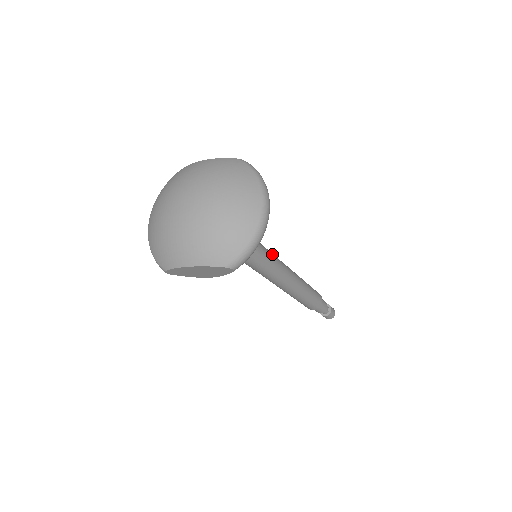
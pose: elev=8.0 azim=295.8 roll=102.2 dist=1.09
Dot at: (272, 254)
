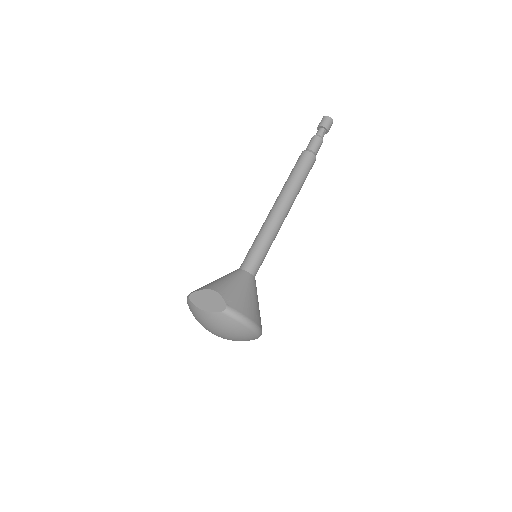
Dot at: (265, 246)
